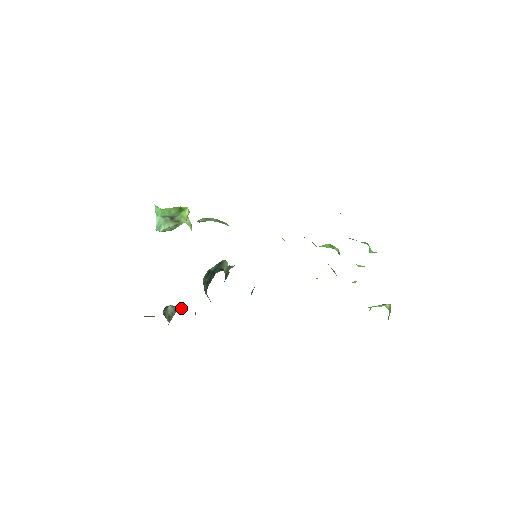
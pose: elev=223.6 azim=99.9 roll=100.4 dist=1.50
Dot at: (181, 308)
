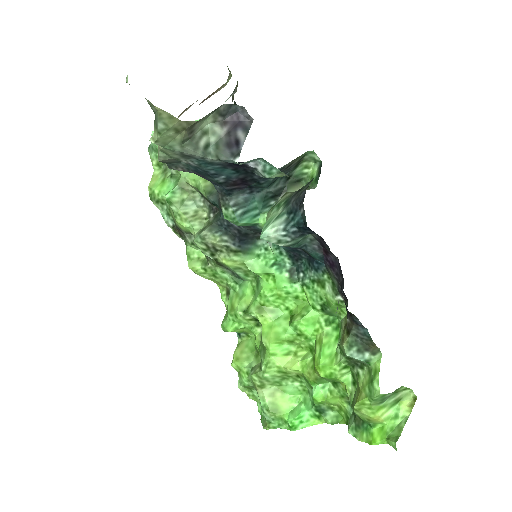
Dot at: (202, 148)
